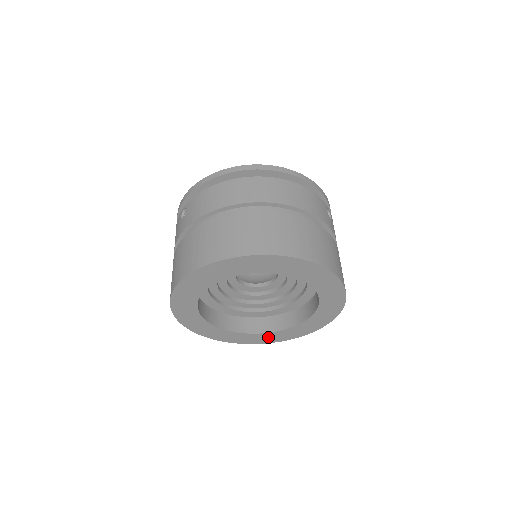
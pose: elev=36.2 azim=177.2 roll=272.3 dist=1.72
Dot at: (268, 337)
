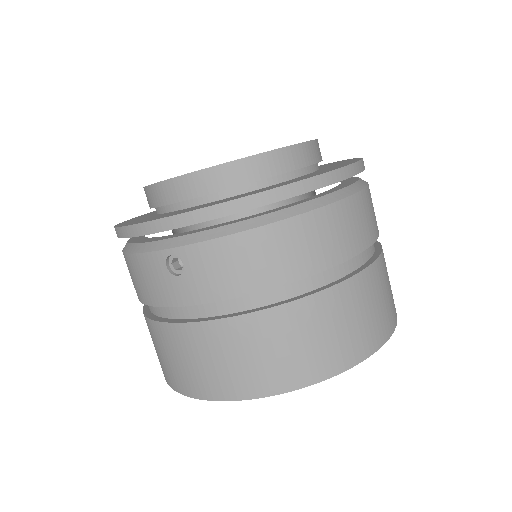
Dot at: occluded
